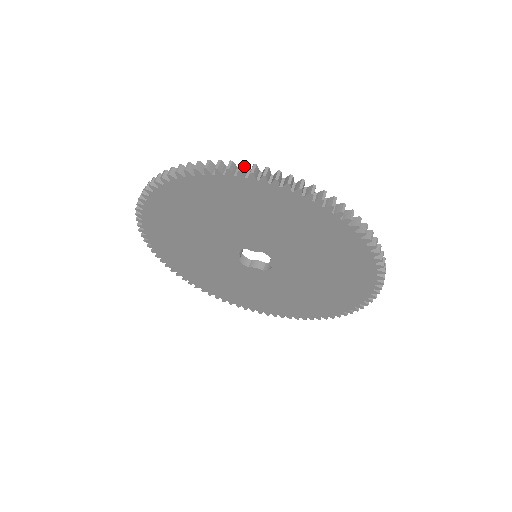
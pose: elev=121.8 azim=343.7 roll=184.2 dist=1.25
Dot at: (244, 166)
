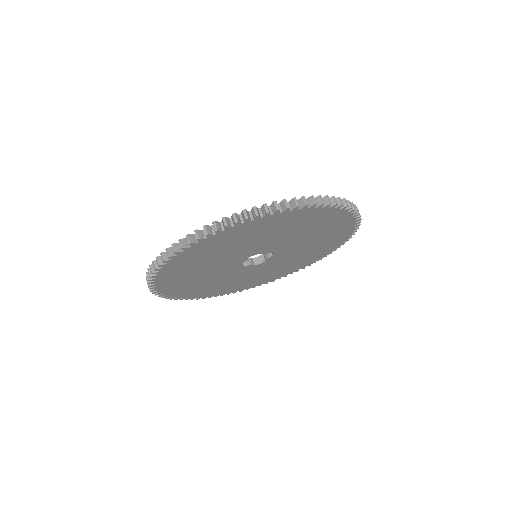
Dot at: (155, 263)
